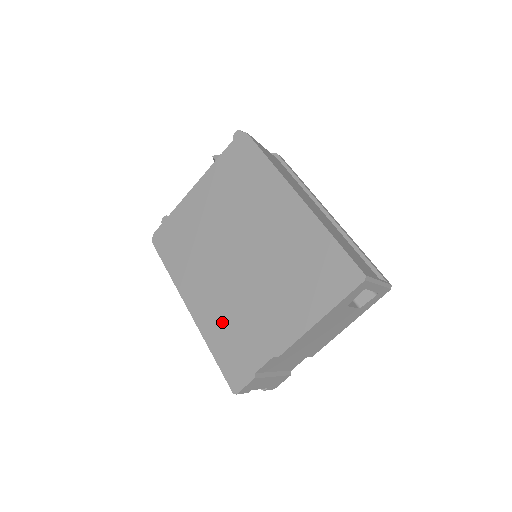
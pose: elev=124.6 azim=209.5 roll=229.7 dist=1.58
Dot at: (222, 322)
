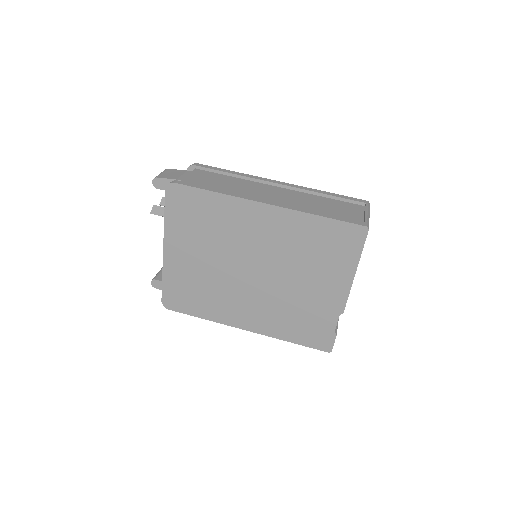
Dot at: (281, 321)
